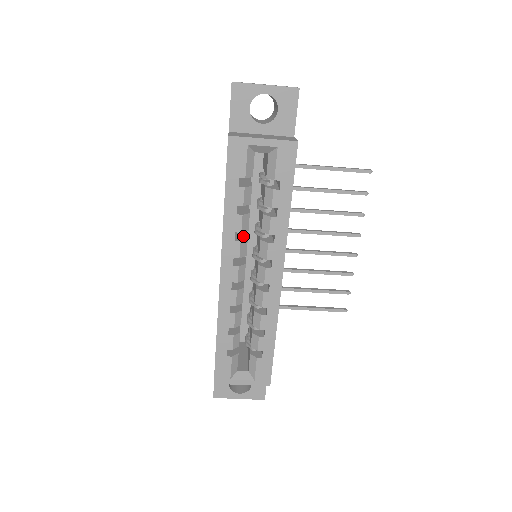
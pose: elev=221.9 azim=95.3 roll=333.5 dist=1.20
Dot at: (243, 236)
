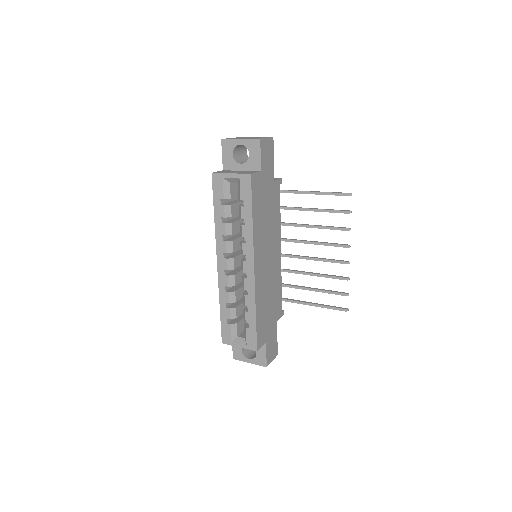
Dot at: (232, 239)
